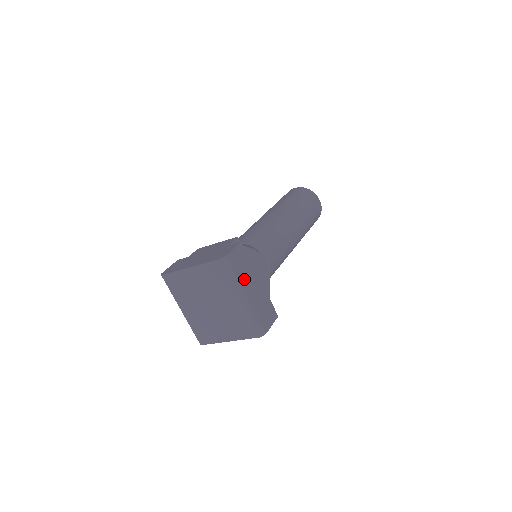
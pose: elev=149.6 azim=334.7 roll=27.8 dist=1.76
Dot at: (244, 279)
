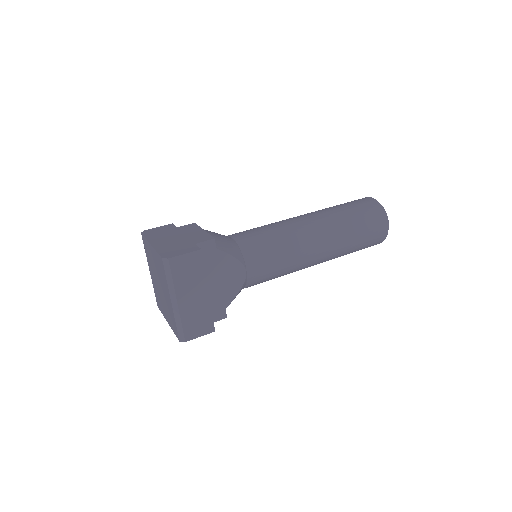
Dot at: (183, 286)
